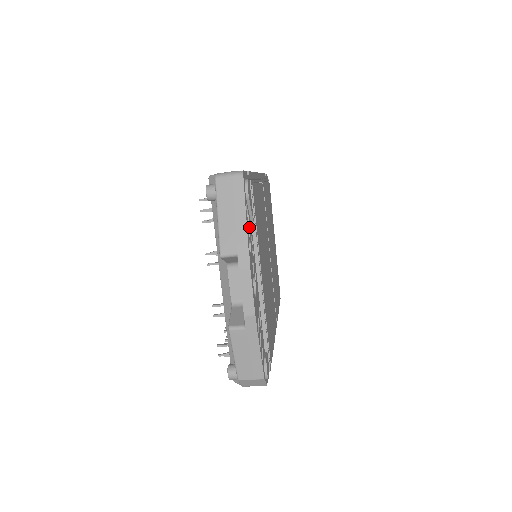
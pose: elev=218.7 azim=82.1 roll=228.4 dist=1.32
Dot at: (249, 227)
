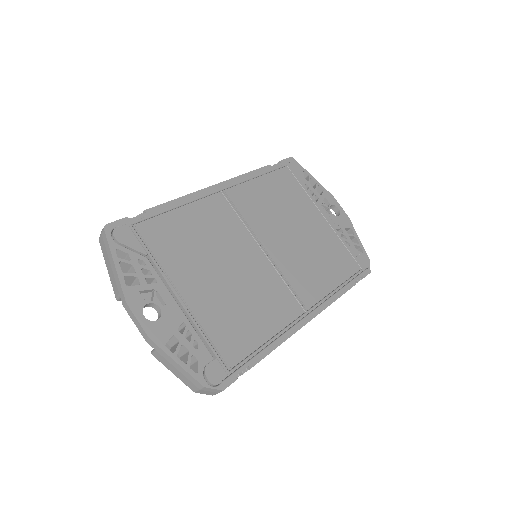
Dot at: (132, 264)
